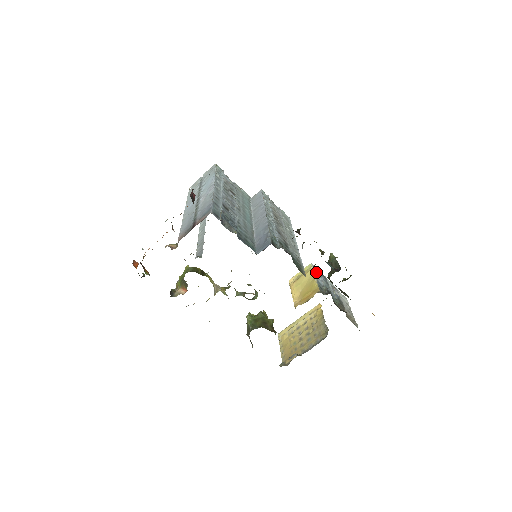
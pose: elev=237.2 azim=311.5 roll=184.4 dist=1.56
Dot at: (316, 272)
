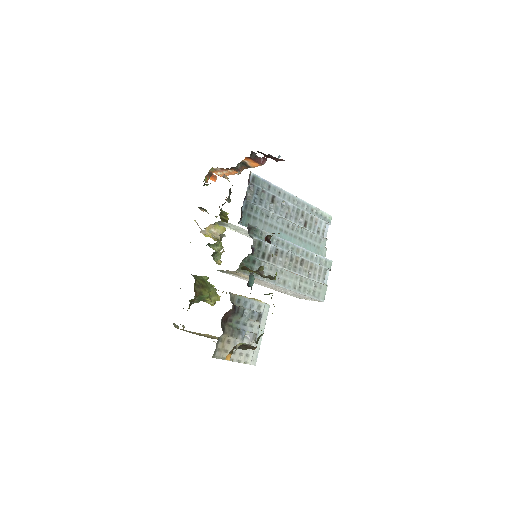
Dot at: (261, 308)
